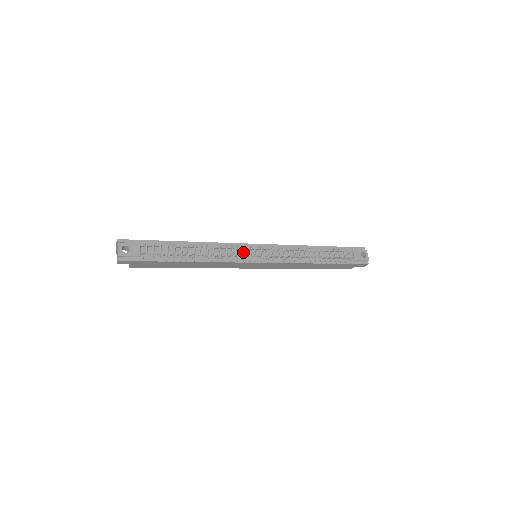
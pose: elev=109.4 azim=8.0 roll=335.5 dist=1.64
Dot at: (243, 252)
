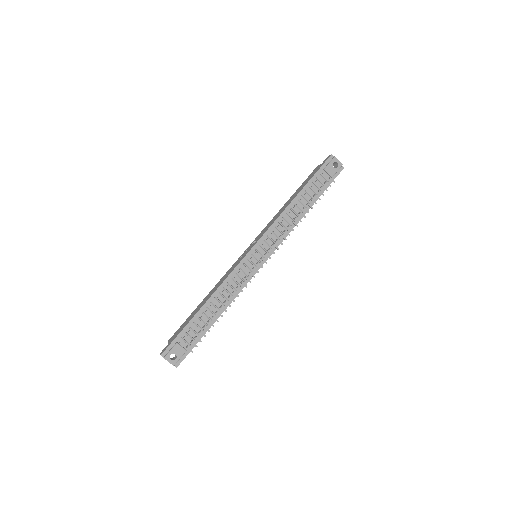
Dot at: (246, 268)
